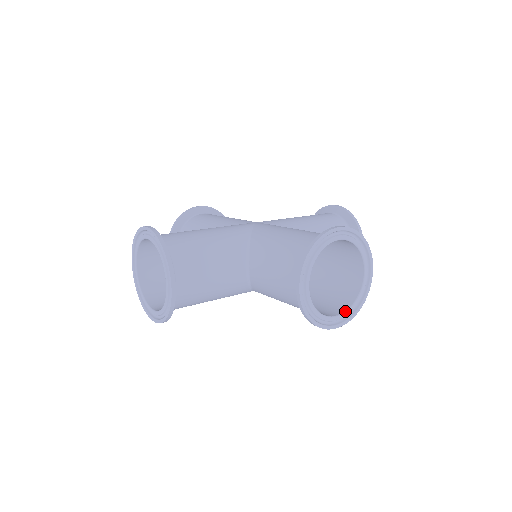
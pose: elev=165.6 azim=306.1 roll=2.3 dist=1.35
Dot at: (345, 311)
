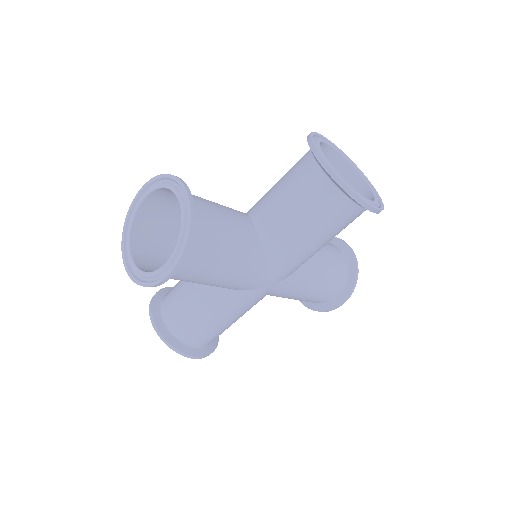
Dot at: (371, 200)
